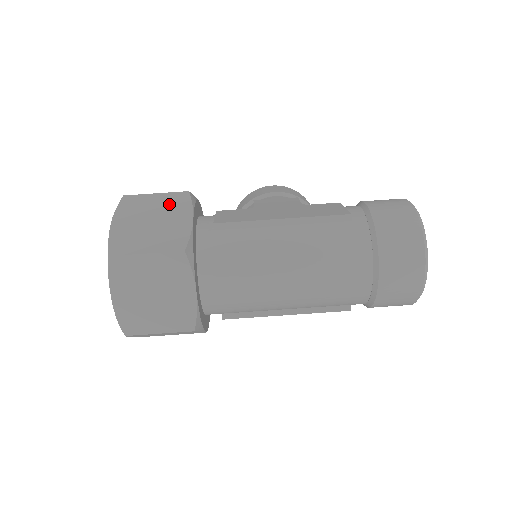
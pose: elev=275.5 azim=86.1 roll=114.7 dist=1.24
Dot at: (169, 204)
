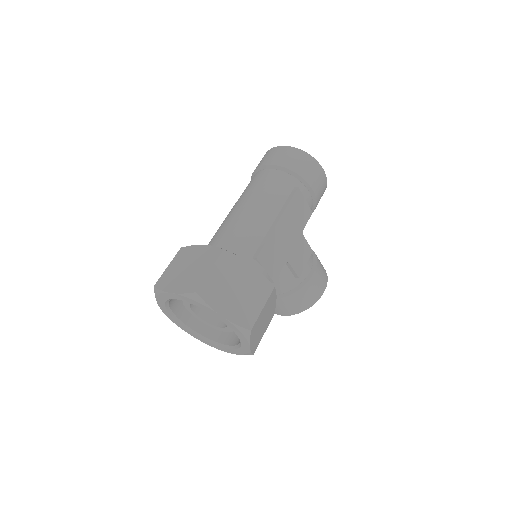
Dot at: occluded
